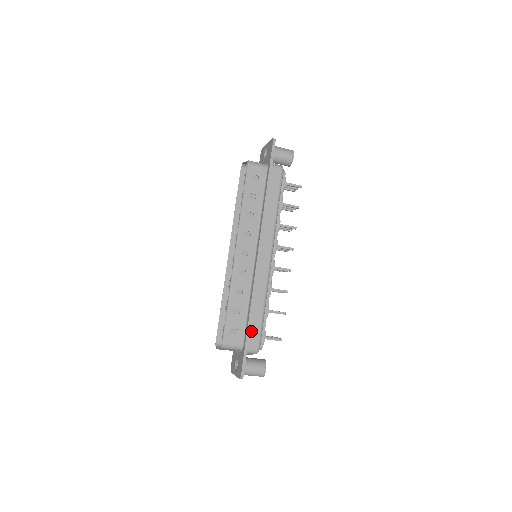
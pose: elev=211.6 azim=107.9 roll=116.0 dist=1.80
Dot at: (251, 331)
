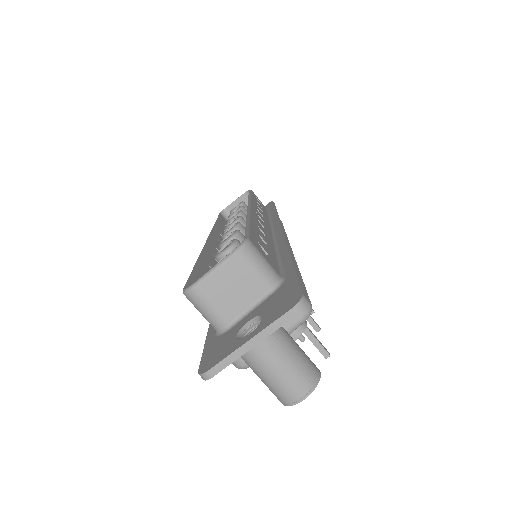
Dot at: occluded
